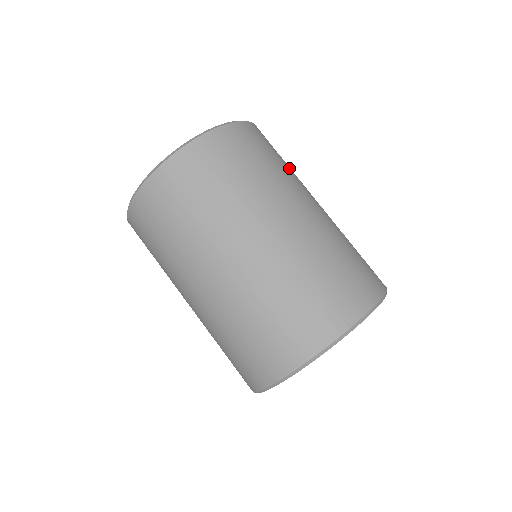
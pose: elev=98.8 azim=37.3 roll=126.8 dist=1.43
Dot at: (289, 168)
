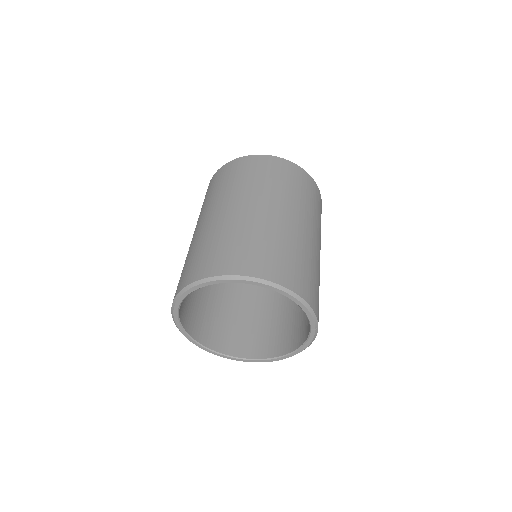
Dot at: (270, 184)
